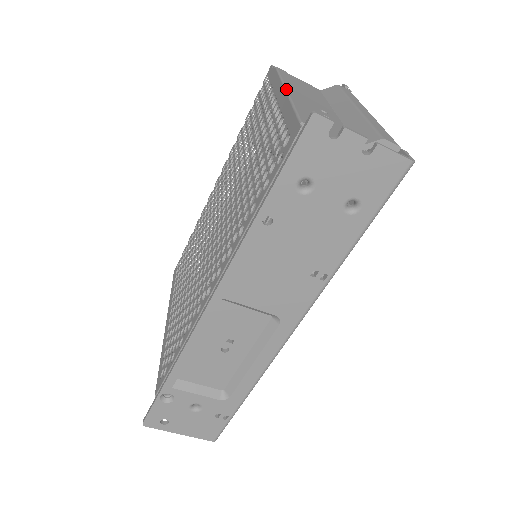
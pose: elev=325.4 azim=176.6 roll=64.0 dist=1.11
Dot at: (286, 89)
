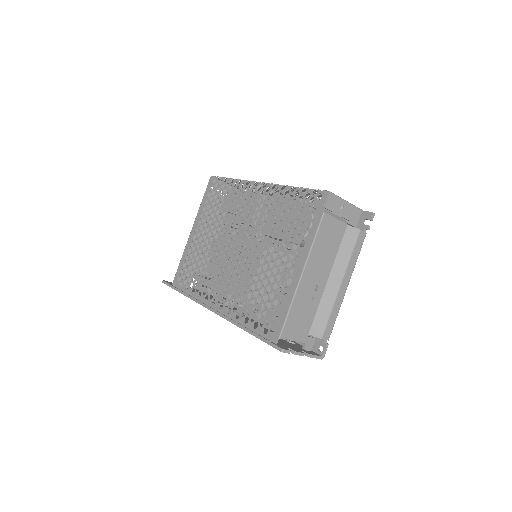
Dot at: (301, 276)
